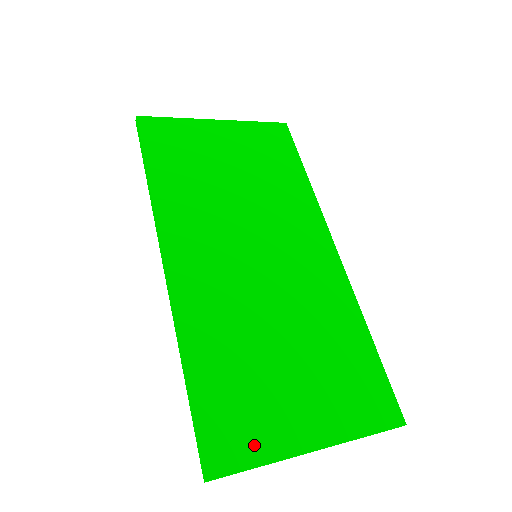
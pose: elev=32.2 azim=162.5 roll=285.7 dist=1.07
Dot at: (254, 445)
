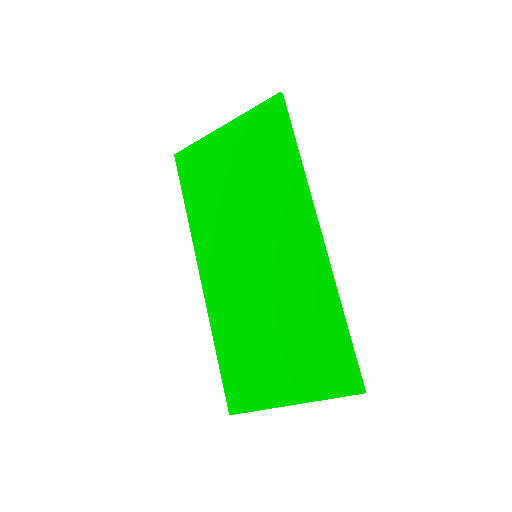
Dot at: (253, 398)
